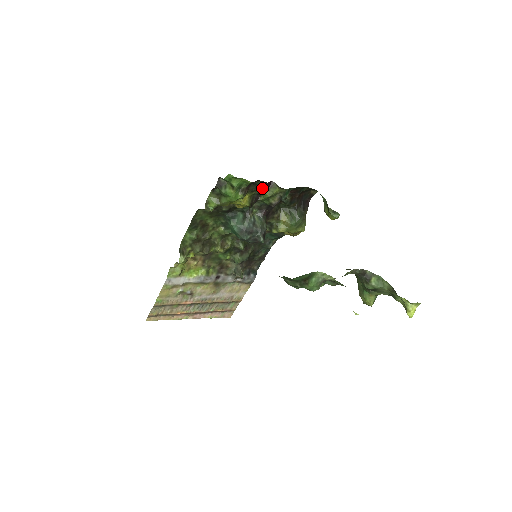
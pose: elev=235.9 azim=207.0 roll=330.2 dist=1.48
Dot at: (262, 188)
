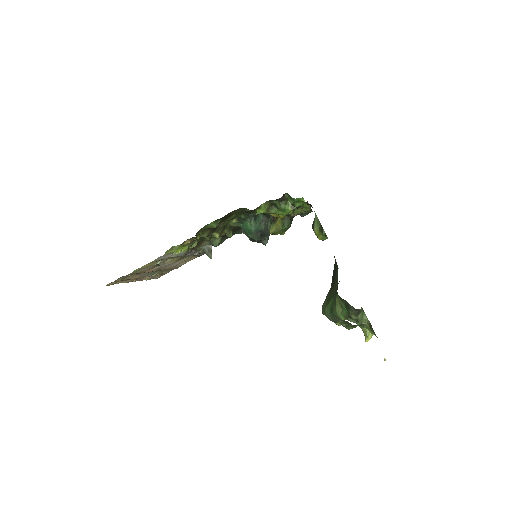
Dot at: occluded
